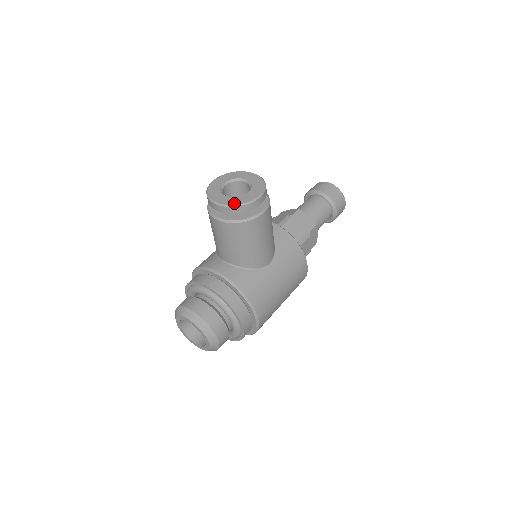
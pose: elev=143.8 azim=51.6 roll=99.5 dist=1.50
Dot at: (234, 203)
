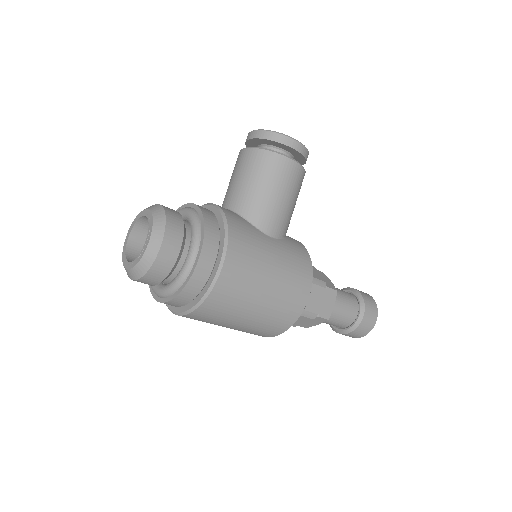
Dot at: (272, 131)
